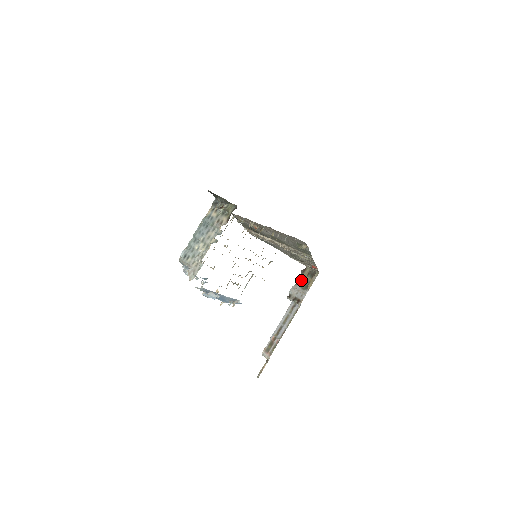
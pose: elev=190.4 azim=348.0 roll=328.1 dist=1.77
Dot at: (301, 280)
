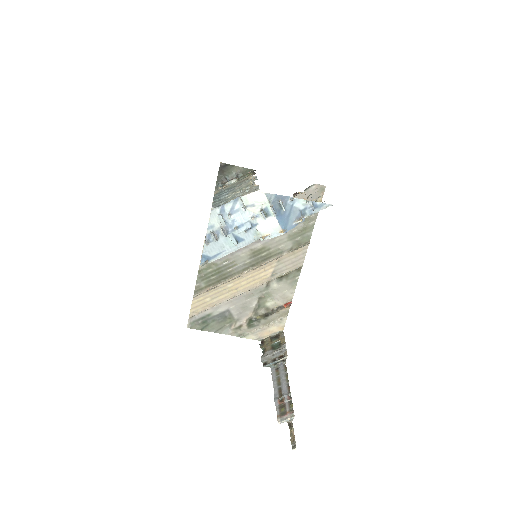
Dot at: (267, 347)
